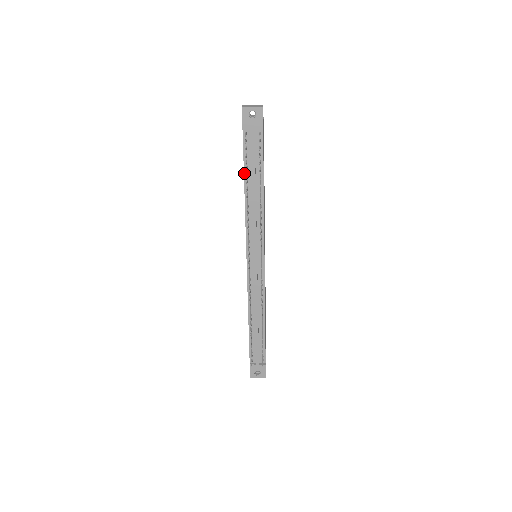
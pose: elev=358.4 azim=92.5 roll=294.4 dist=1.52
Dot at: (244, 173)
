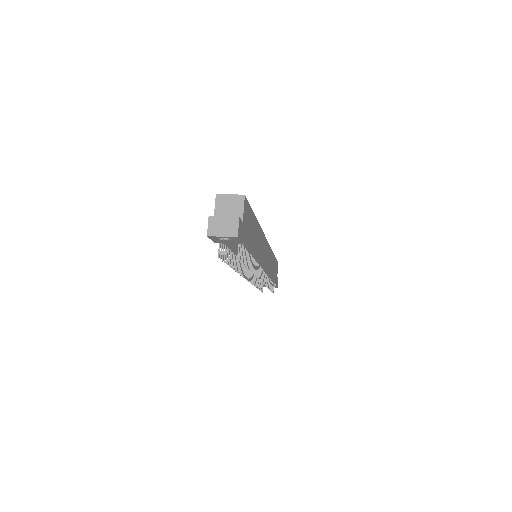
Dot at: occluded
